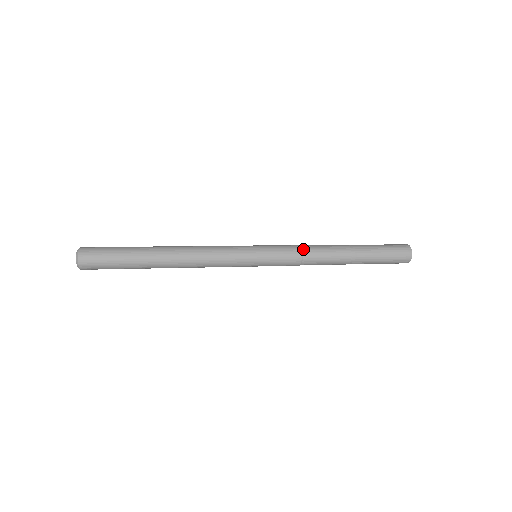
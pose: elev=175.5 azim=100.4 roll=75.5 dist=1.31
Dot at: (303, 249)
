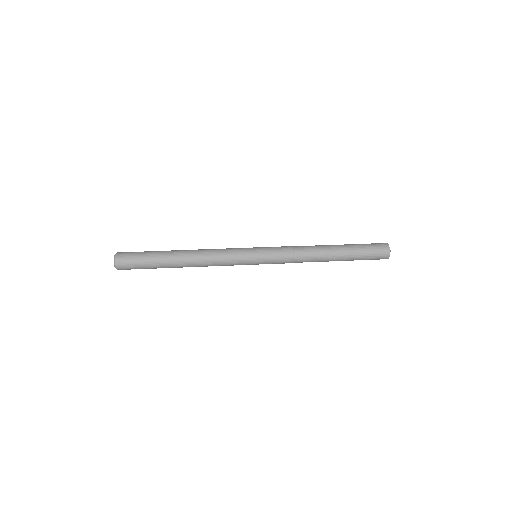
Dot at: (295, 255)
